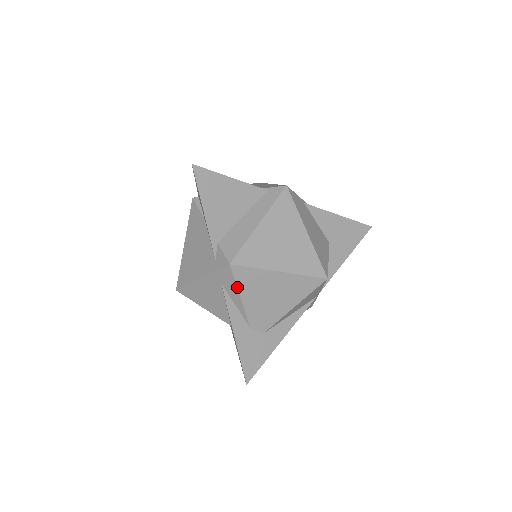
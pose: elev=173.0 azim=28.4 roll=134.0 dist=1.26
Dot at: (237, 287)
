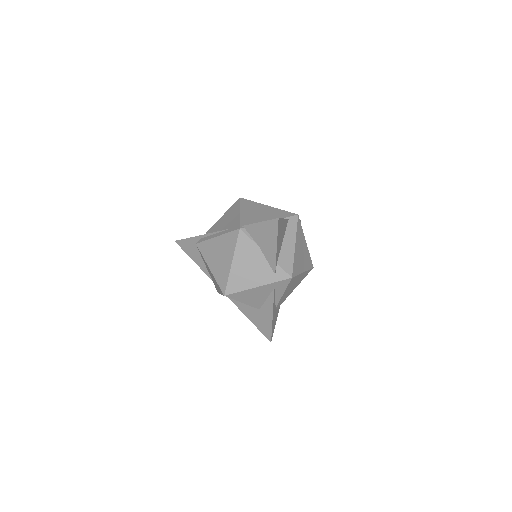
Dot at: (286, 289)
